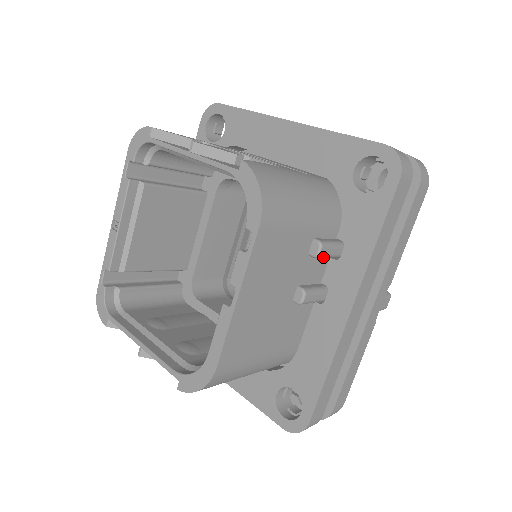
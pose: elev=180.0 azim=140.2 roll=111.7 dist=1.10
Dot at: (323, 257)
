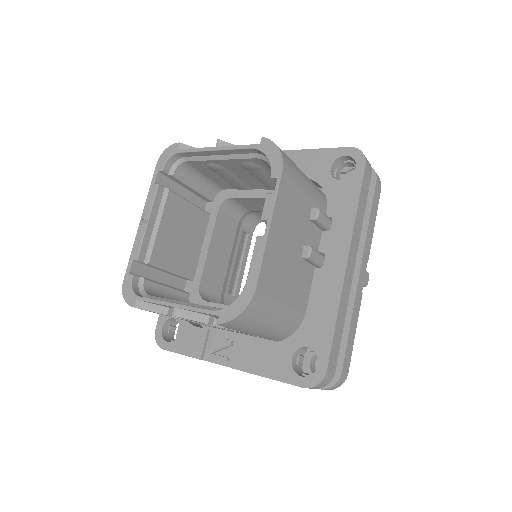
Dot at: (320, 223)
